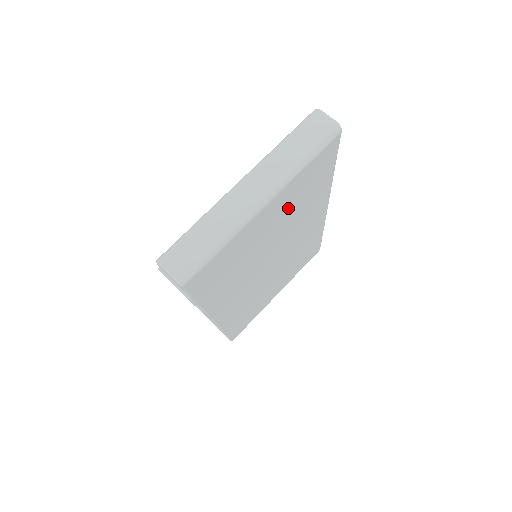
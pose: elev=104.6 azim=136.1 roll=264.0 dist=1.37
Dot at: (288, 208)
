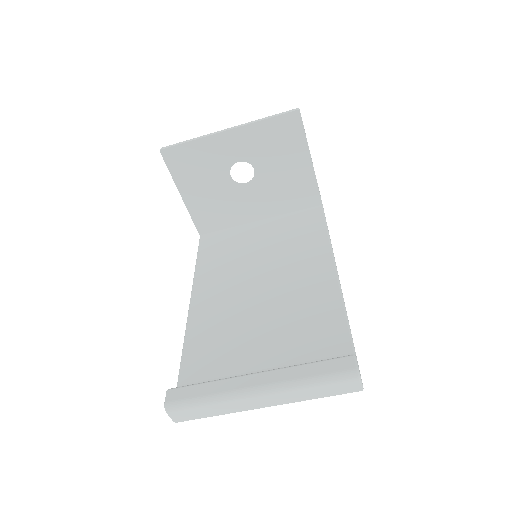
Dot at: occluded
